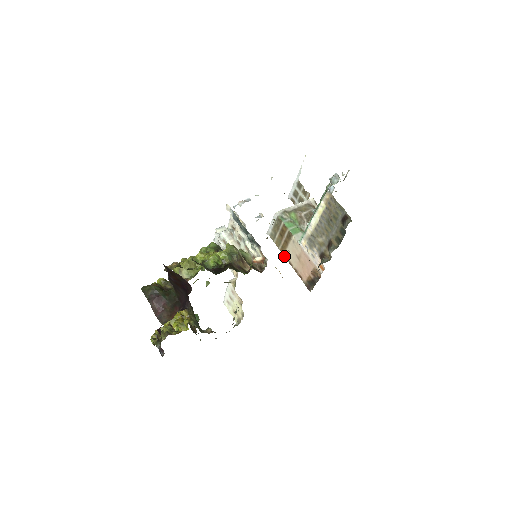
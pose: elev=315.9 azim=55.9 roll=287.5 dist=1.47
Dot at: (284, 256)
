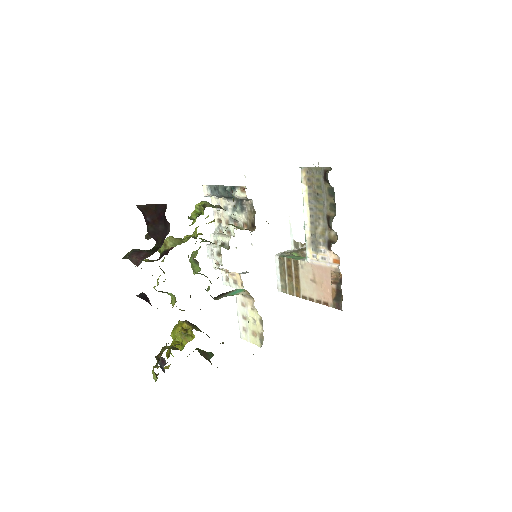
Dot at: (302, 298)
